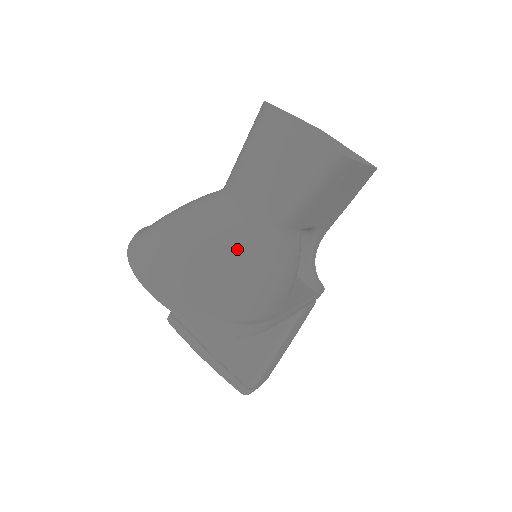
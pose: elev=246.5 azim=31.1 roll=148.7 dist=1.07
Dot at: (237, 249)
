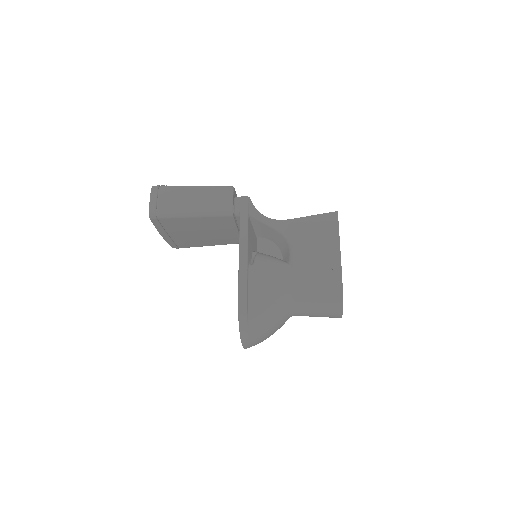
Dot at: occluded
